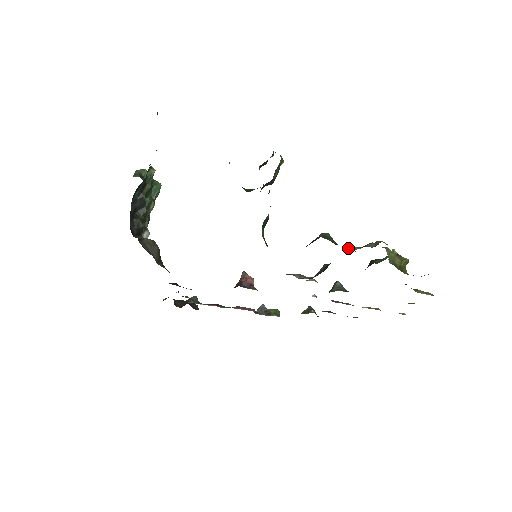
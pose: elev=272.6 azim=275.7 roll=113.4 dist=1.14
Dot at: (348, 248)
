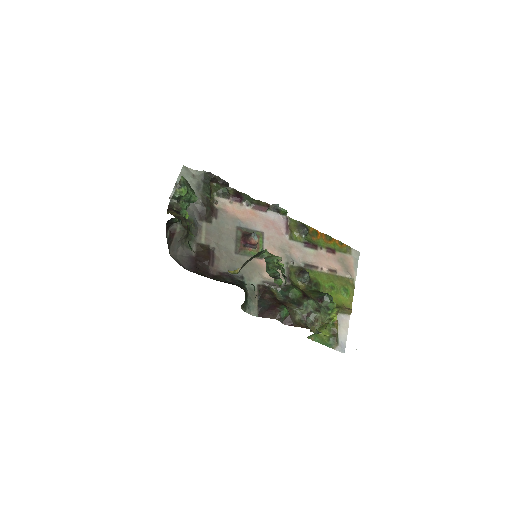
Dot at: (300, 310)
